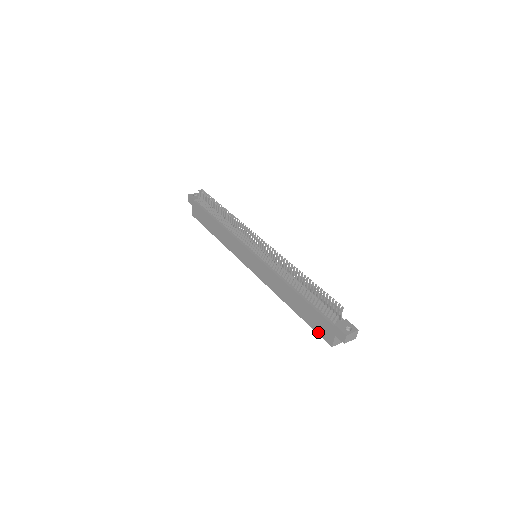
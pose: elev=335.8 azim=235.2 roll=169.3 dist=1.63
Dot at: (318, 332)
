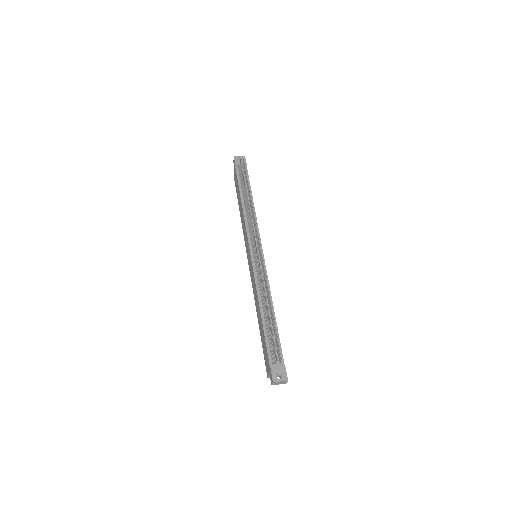
Dot at: (264, 359)
